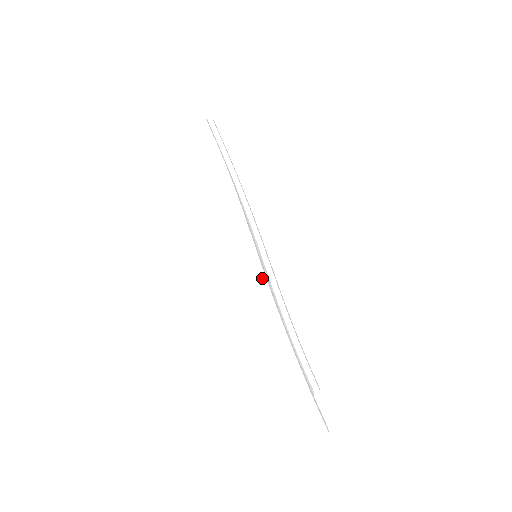
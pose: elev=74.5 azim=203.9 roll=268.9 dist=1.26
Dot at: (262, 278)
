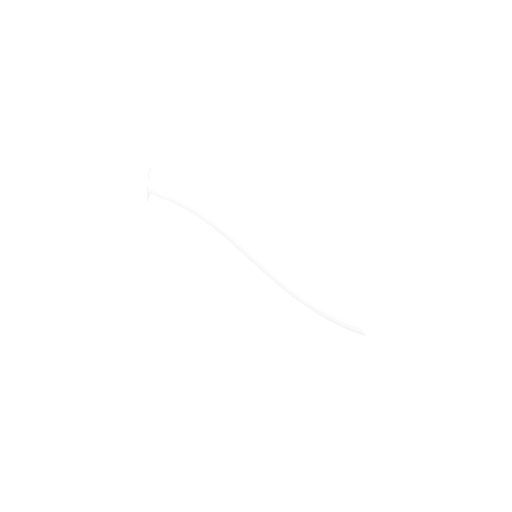
Dot at: (270, 286)
